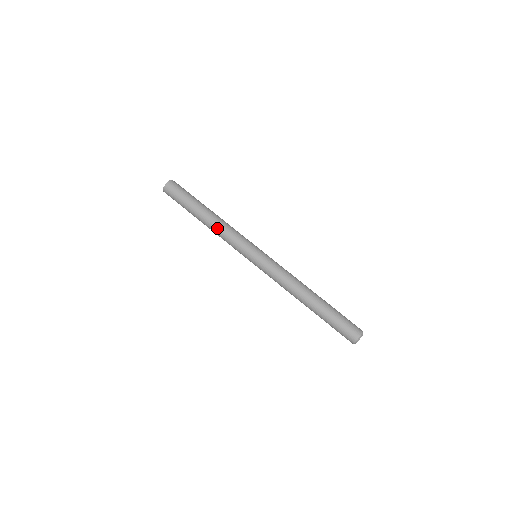
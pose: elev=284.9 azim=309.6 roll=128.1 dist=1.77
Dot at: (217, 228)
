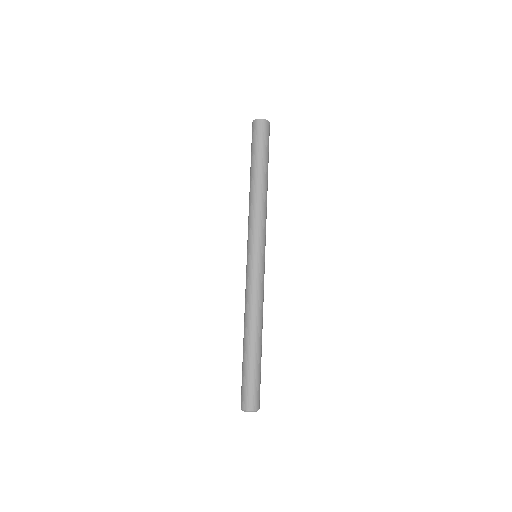
Dot at: (262, 200)
